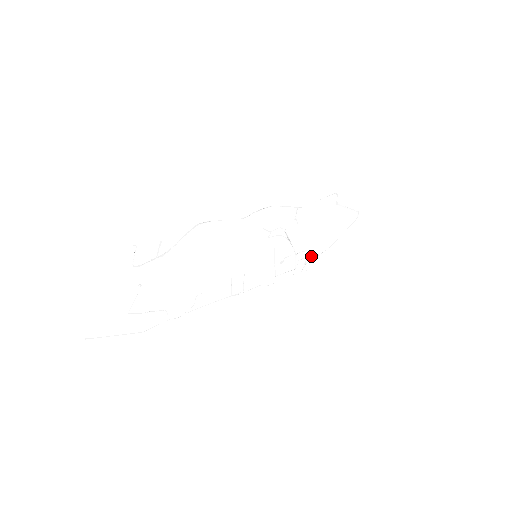
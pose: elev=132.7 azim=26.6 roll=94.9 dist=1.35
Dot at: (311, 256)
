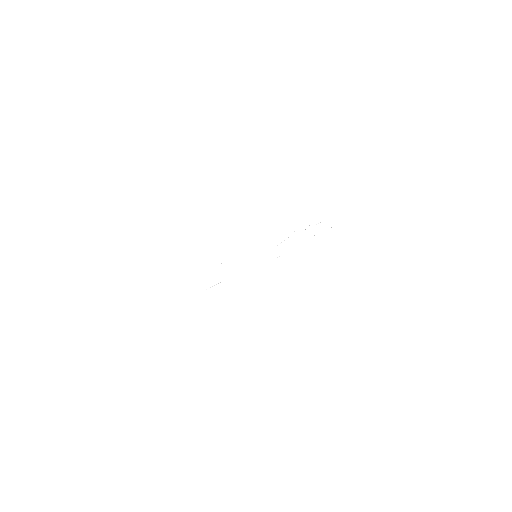
Dot at: occluded
